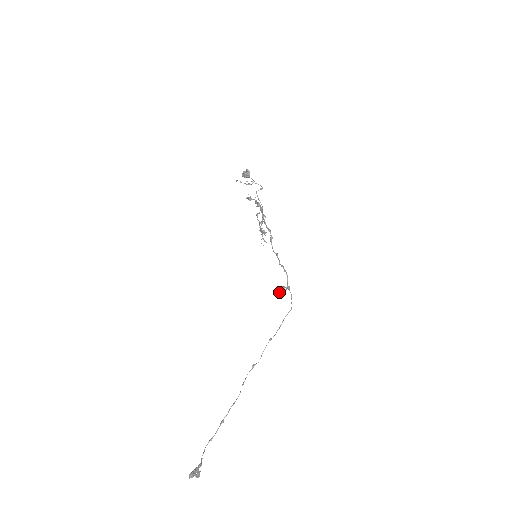
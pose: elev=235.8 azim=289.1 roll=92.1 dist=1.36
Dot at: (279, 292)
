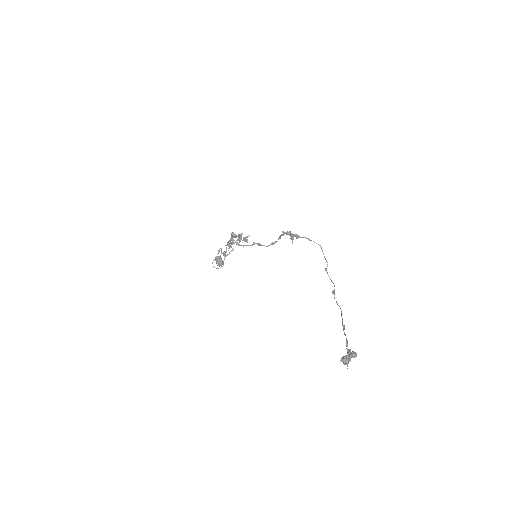
Dot at: occluded
